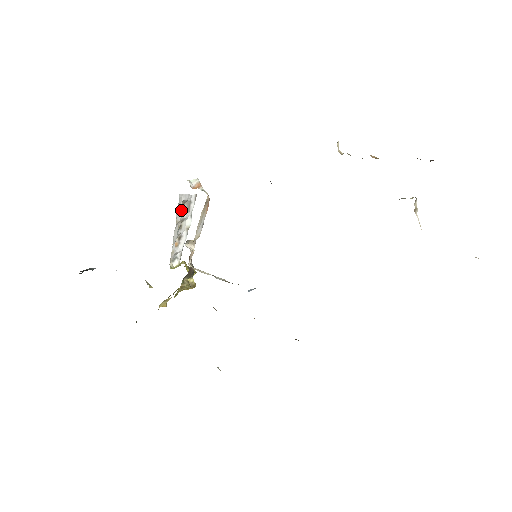
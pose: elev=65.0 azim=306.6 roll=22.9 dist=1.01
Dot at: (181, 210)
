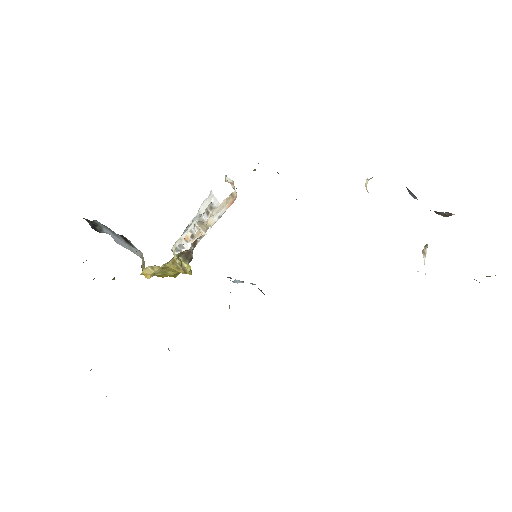
Dot at: (206, 211)
